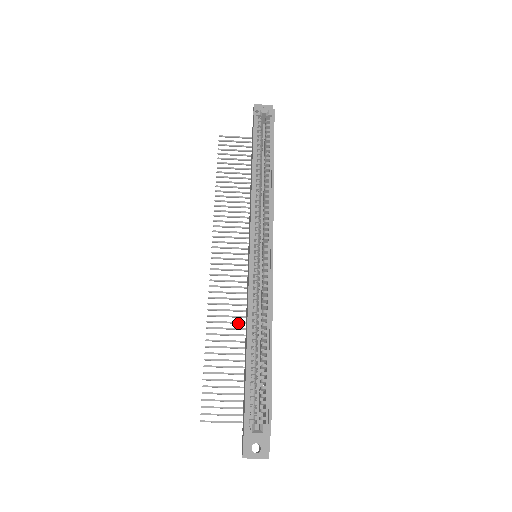
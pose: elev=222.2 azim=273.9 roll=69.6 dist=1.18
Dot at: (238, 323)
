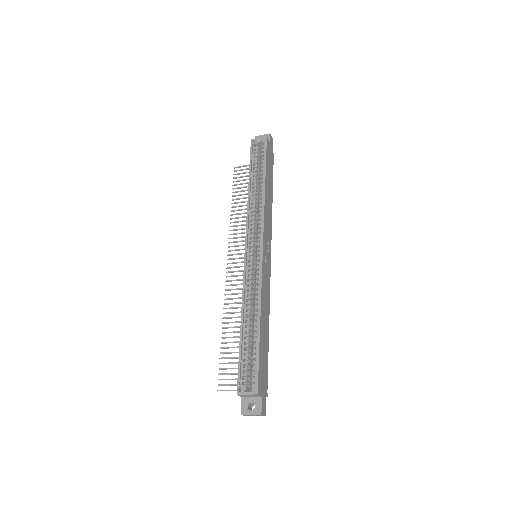
Dot at: occluded
